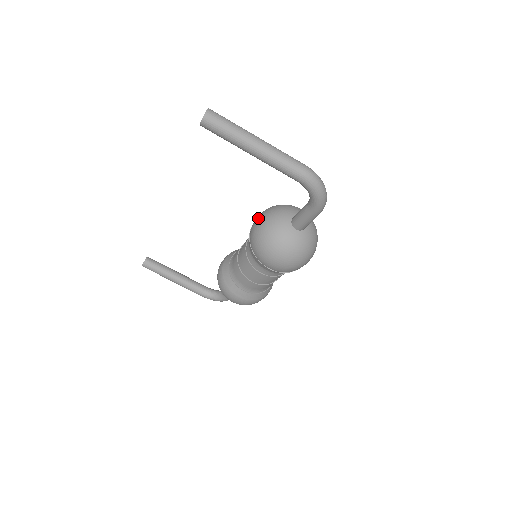
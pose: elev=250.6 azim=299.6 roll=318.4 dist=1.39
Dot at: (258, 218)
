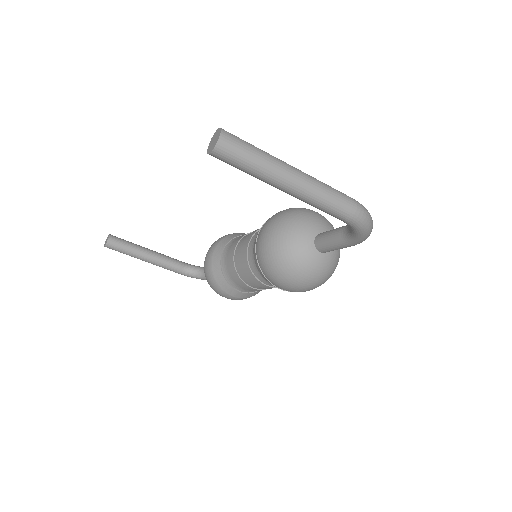
Dot at: (268, 232)
